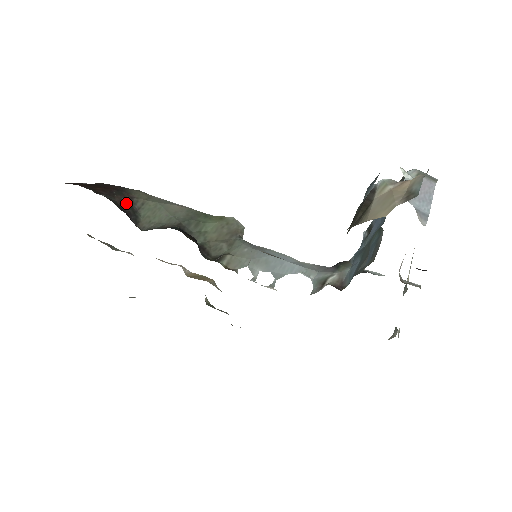
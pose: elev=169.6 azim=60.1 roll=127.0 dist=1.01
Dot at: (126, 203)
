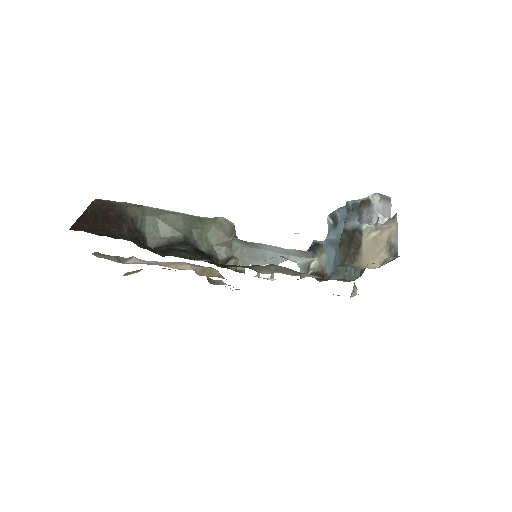
Dot at: (131, 228)
